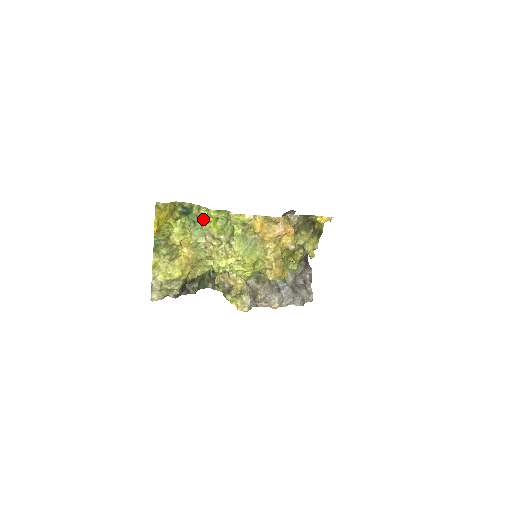
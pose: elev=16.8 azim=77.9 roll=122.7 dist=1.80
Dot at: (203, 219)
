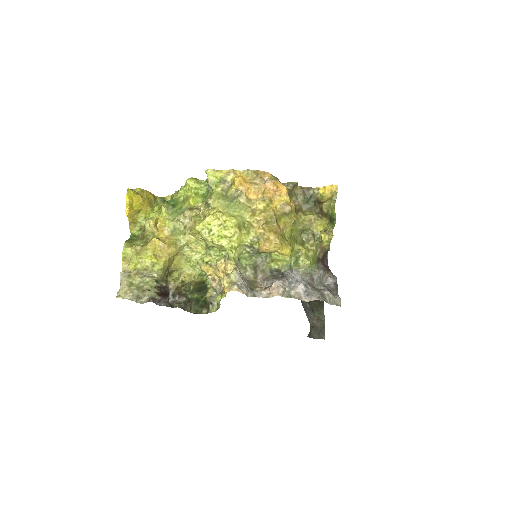
Dot at: (183, 200)
